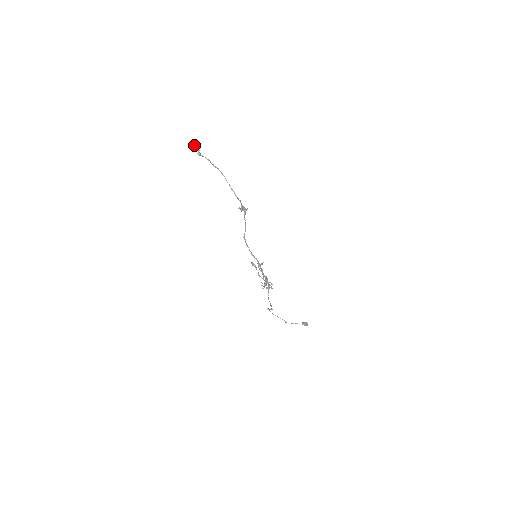
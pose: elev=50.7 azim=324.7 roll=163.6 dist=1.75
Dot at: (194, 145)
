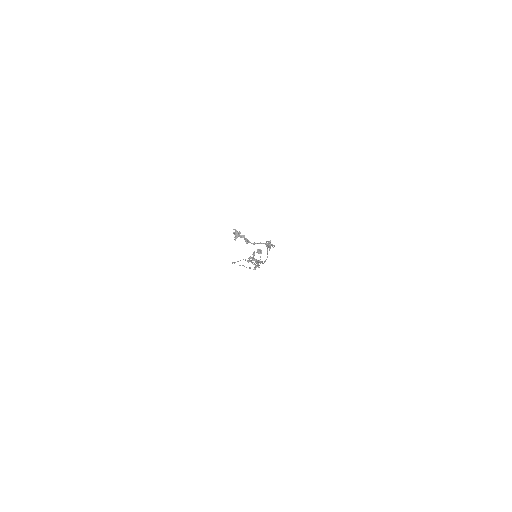
Dot at: (240, 236)
